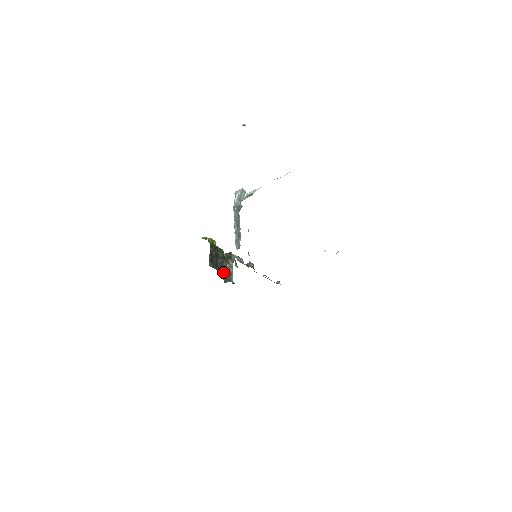
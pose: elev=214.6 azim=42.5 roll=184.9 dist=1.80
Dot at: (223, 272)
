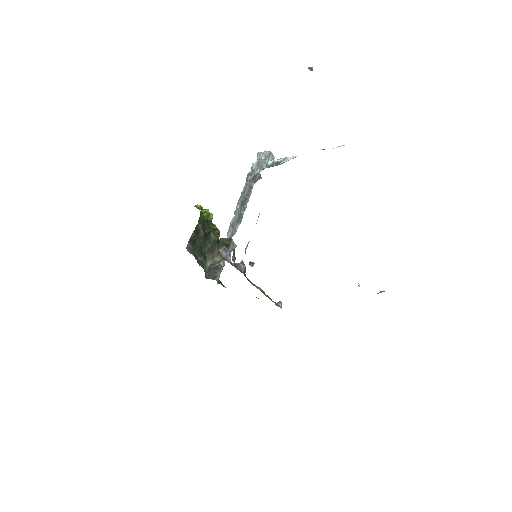
Dot at: (209, 262)
